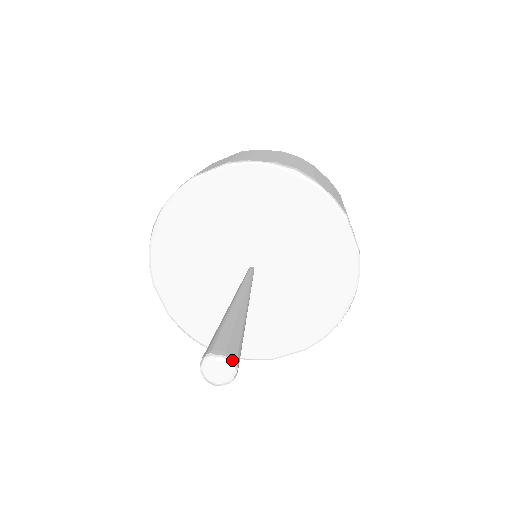
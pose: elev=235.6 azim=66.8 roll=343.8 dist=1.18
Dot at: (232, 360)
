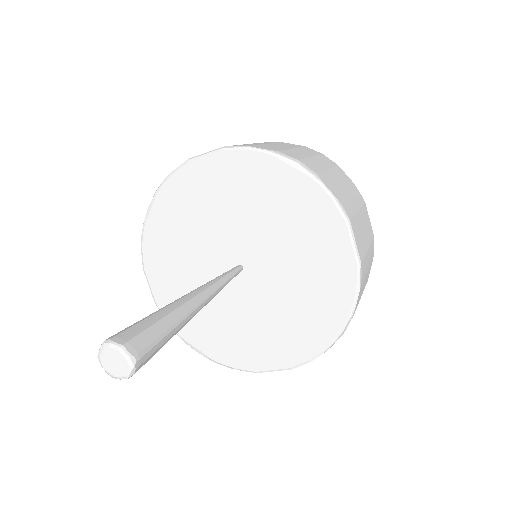
Dot at: (131, 352)
